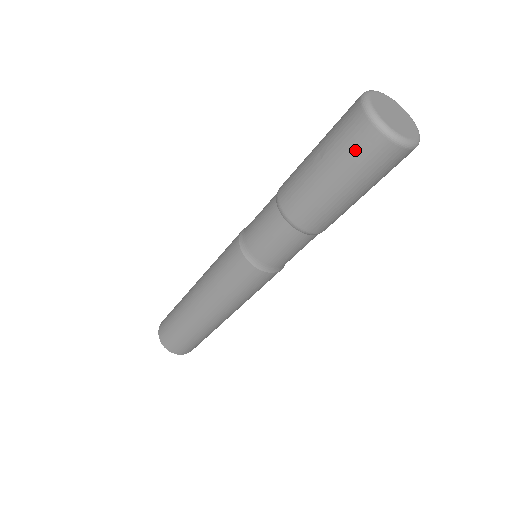
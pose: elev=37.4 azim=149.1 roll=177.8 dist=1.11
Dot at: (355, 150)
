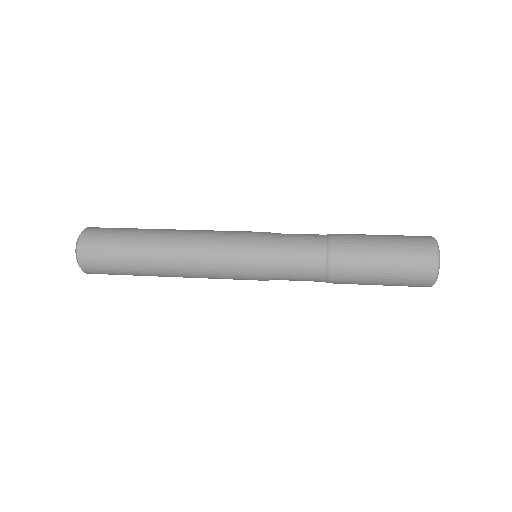
Dot at: occluded
